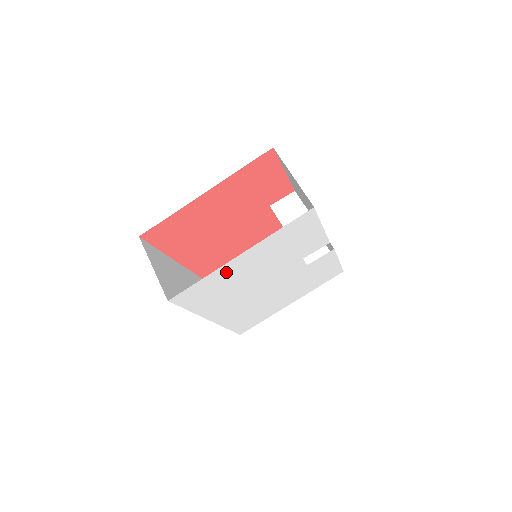
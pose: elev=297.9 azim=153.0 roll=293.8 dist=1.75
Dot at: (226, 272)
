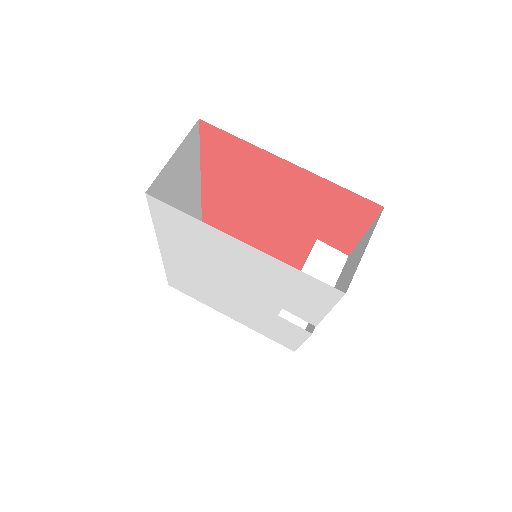
Dot at: (216, 238)
